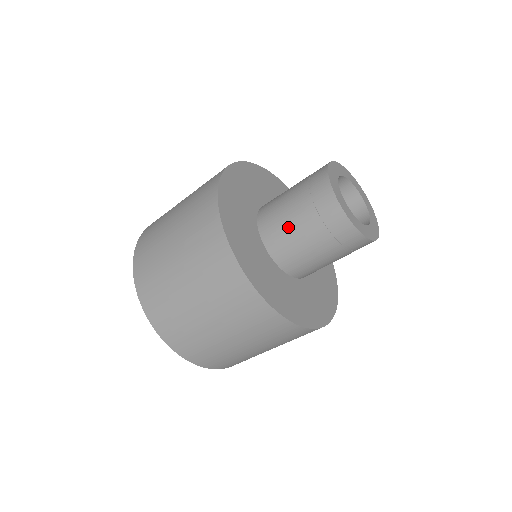
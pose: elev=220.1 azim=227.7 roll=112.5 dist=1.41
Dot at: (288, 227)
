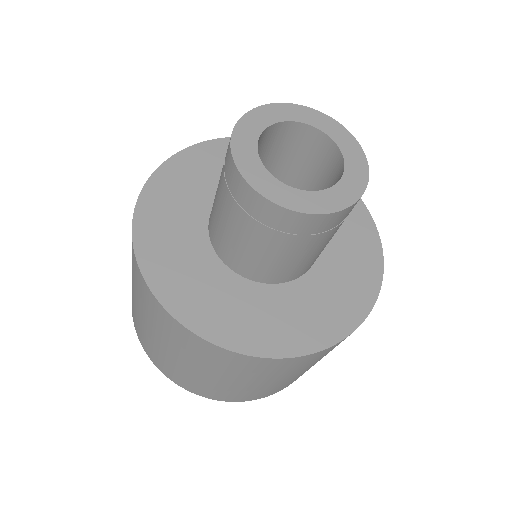
Dot at: (218, 218)
